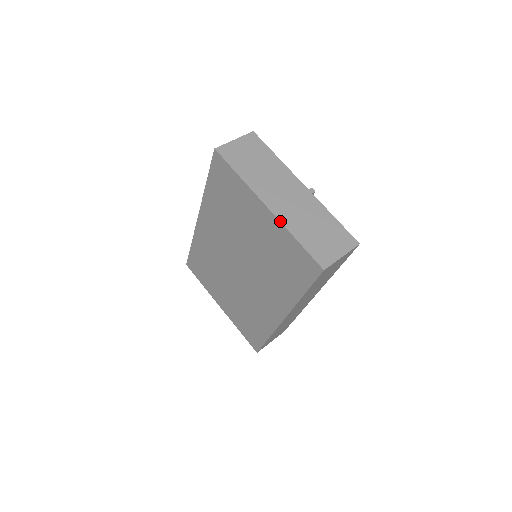
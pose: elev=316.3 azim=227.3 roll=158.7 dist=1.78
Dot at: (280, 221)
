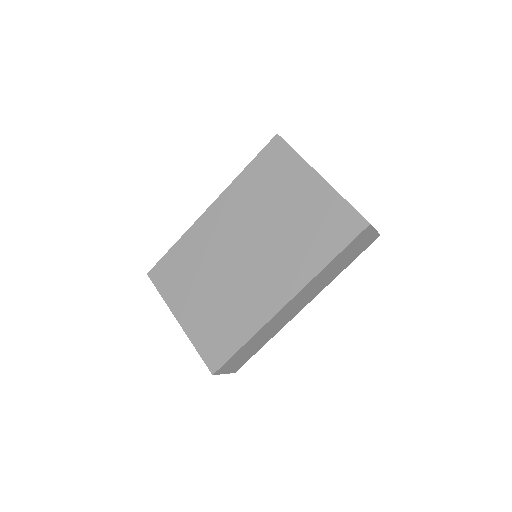
Dot at: occluded
